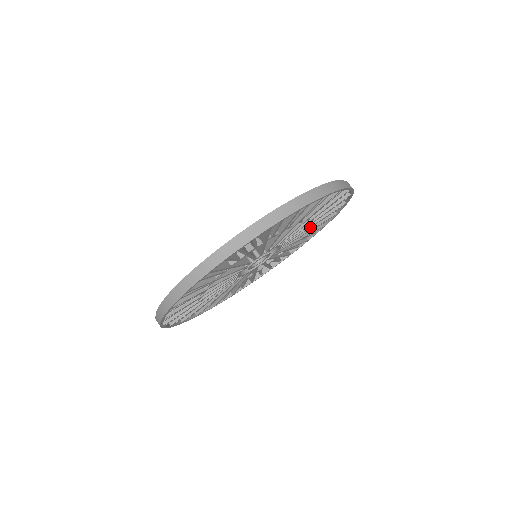
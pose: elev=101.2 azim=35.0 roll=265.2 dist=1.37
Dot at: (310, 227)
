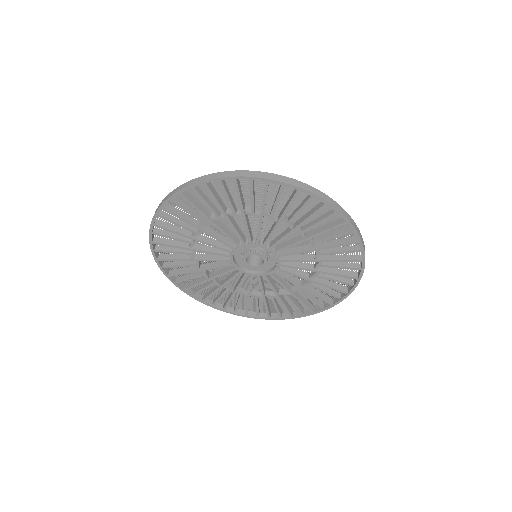
Dot at: occluded
